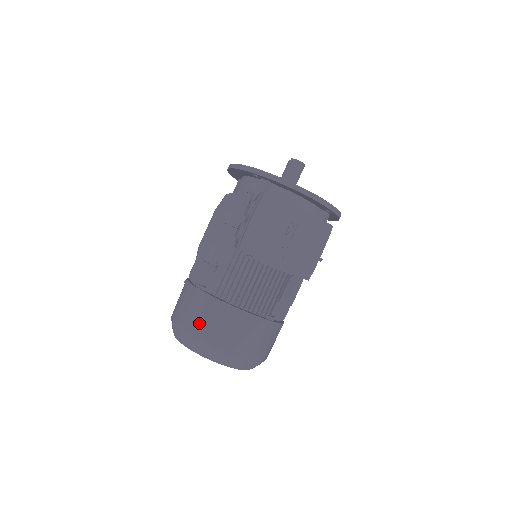
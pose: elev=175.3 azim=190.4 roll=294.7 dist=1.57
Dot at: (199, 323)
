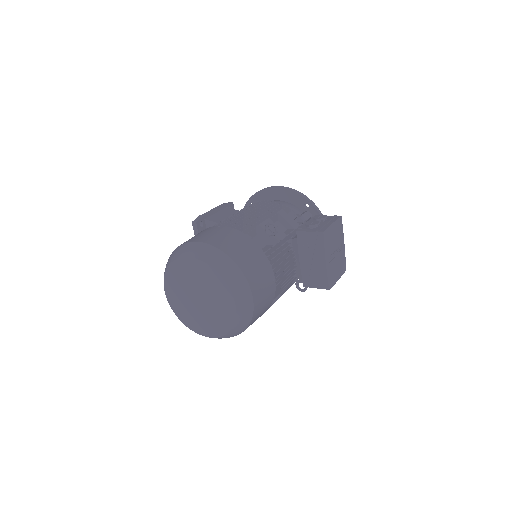
Dot at: (246, 261)
